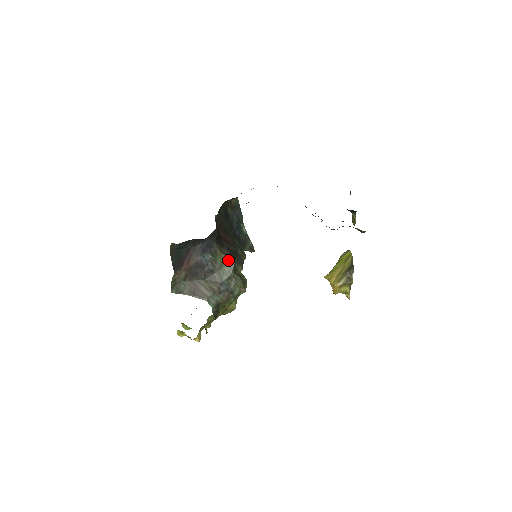
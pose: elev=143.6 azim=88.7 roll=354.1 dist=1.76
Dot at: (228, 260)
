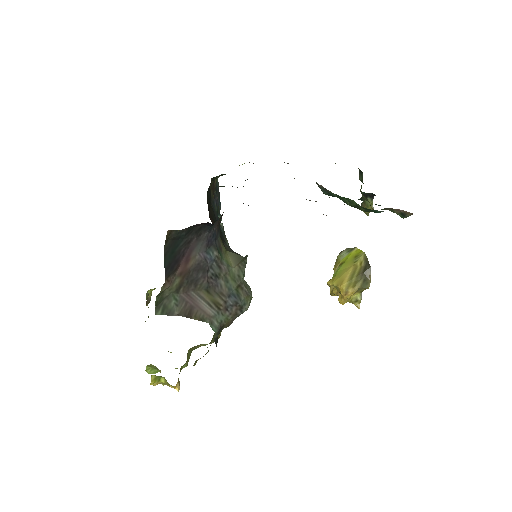
Dot at: (236, 259)
